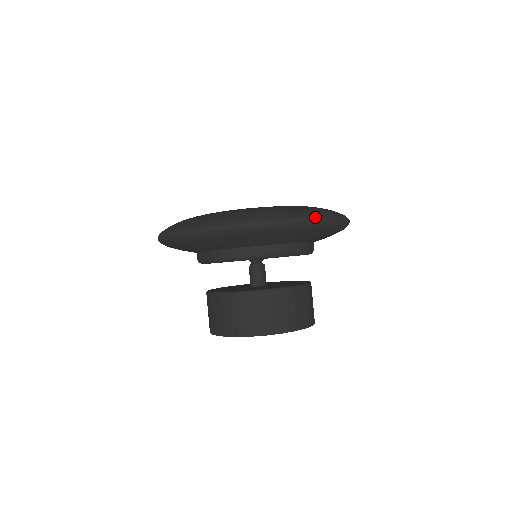
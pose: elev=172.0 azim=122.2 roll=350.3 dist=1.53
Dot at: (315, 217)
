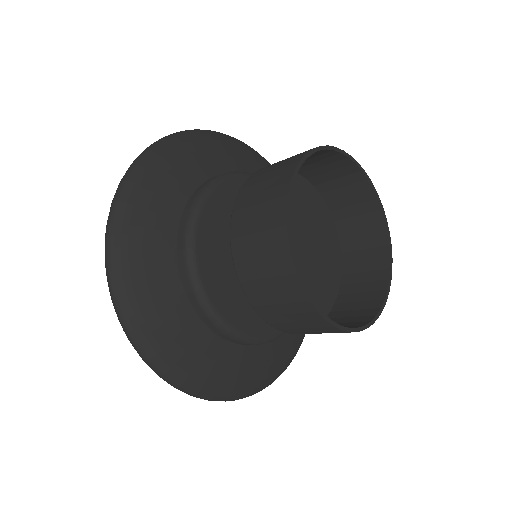
Dot at: occluded
